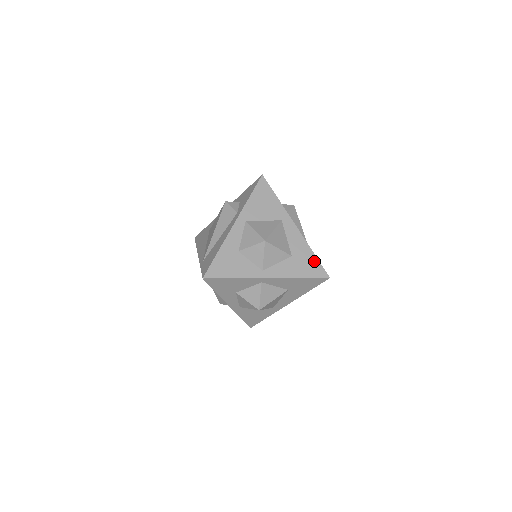
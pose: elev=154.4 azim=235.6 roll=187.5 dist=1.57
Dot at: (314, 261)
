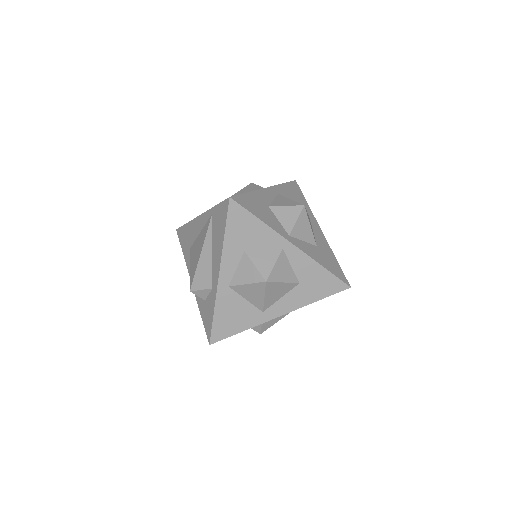
Dot at: (336, 264)
